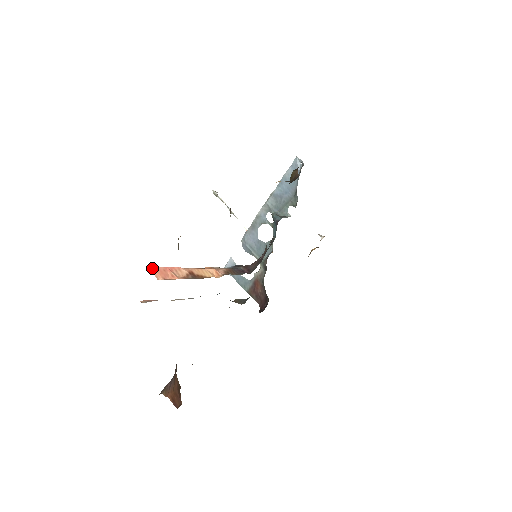
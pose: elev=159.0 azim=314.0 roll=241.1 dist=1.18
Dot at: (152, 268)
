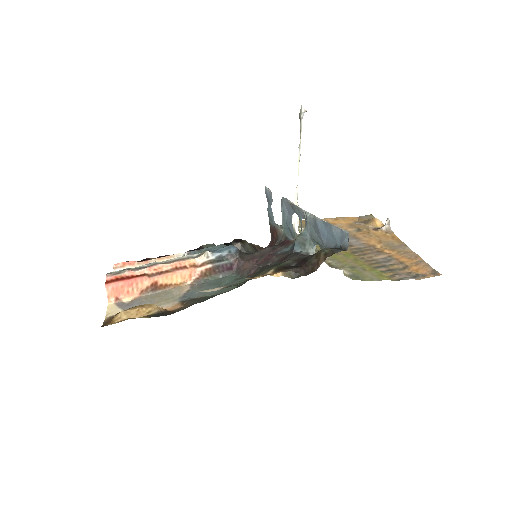
Dot at: (108, 287)
